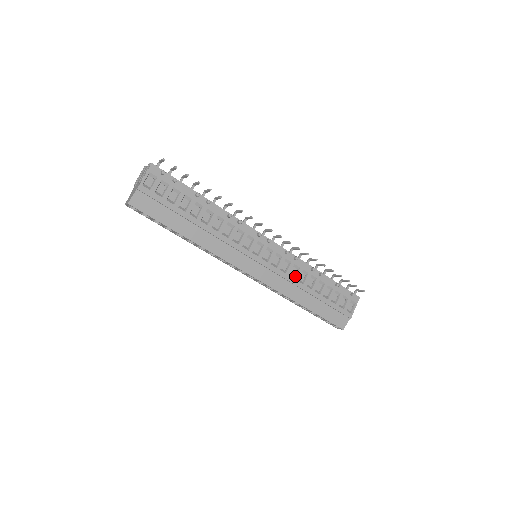
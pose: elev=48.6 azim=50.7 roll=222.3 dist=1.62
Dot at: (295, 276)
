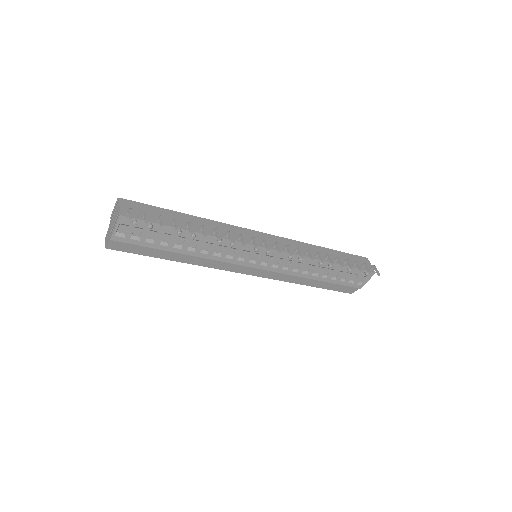
Dot at: (299, 270)
